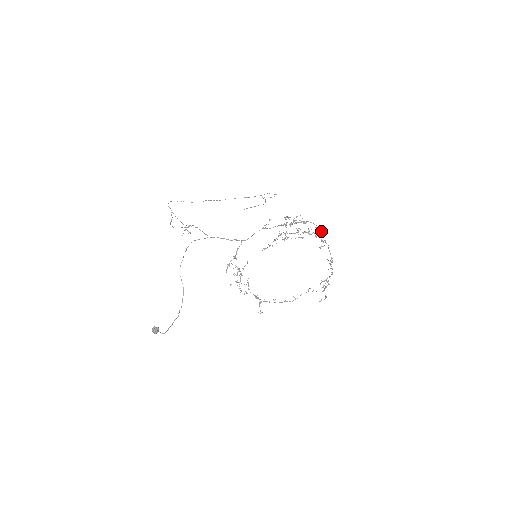
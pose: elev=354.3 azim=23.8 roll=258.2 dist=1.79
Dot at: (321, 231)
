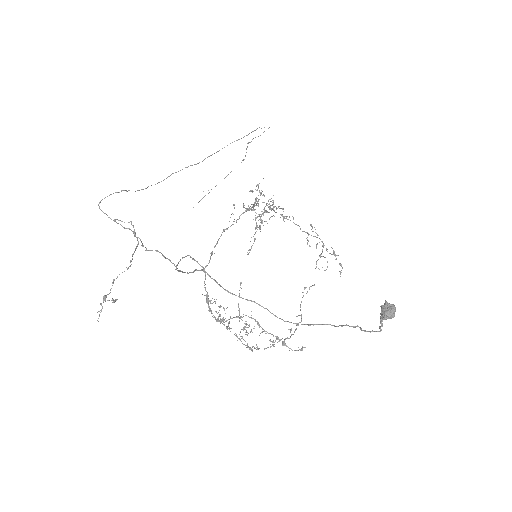
Dot at: (274, 210)
